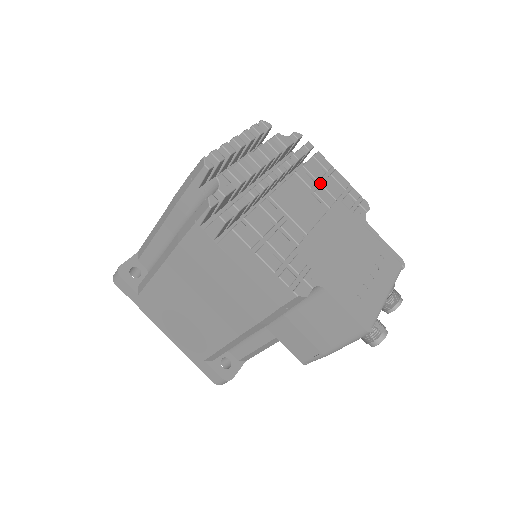
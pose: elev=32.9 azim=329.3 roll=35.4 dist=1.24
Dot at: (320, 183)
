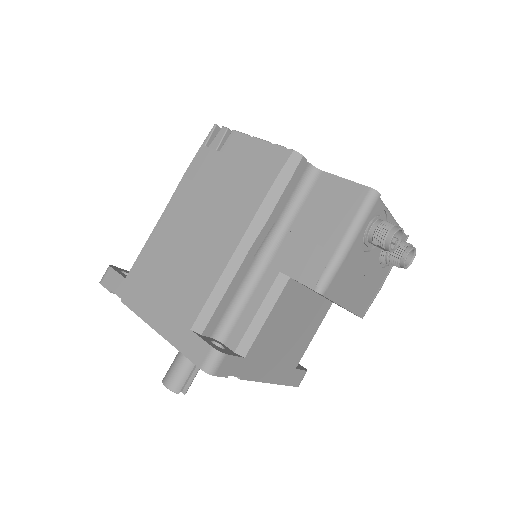
Dot at: occluded
